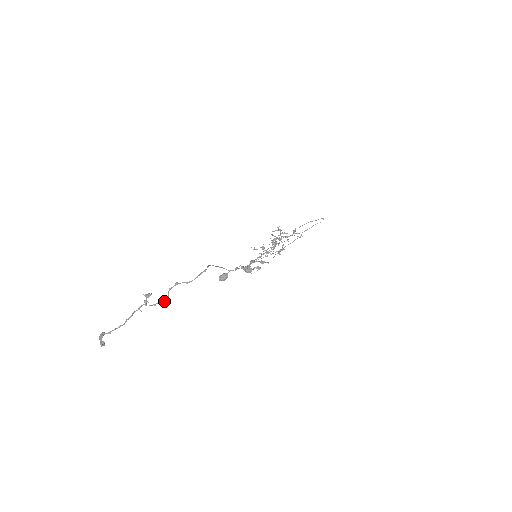
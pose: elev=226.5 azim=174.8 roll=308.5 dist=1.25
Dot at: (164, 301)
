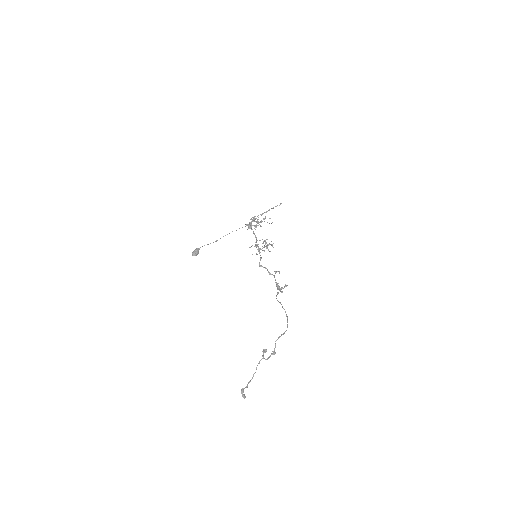
Dot at: (275, 353)
